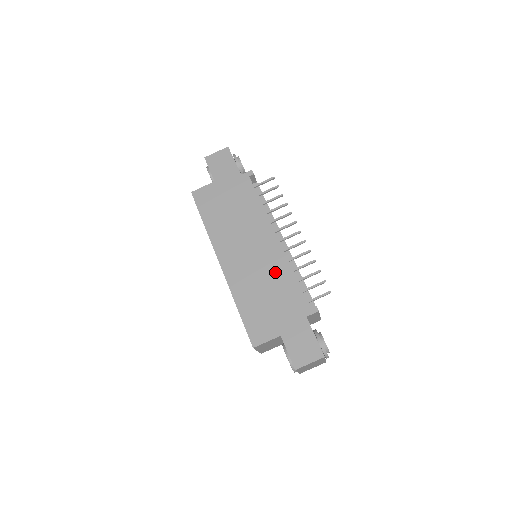
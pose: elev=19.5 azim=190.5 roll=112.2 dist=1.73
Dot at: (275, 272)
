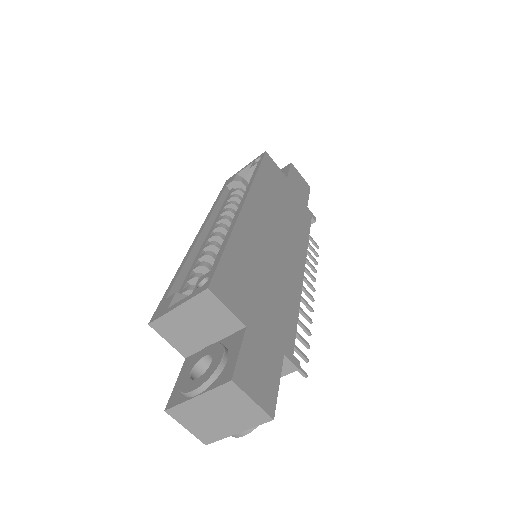
Dot at: (285, 282)
